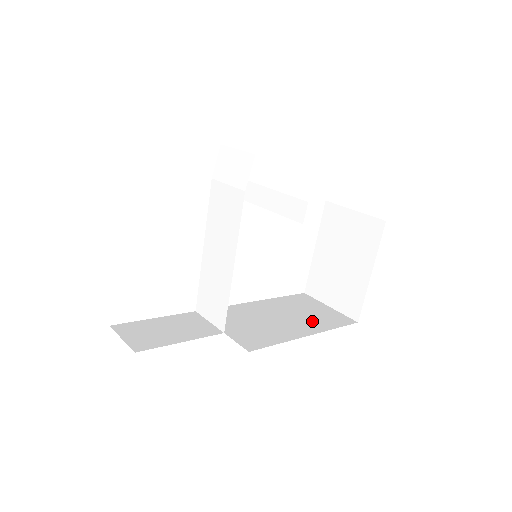
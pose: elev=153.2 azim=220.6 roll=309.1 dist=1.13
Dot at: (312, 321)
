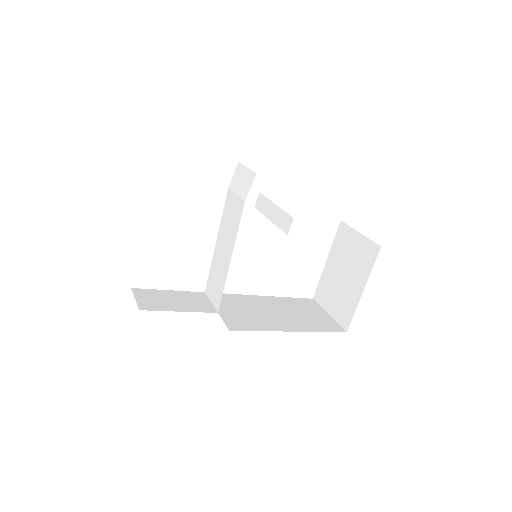
Dot at: (303, 321)
